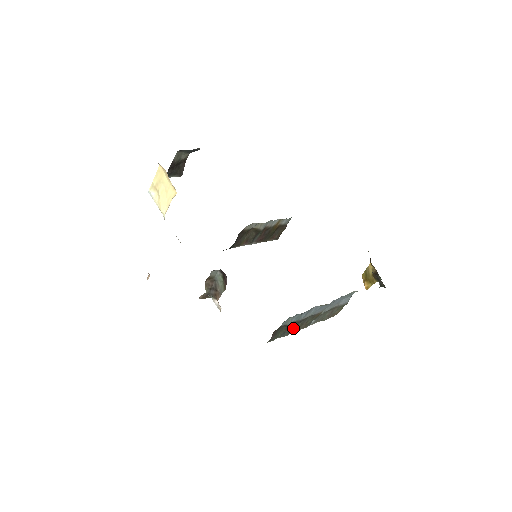
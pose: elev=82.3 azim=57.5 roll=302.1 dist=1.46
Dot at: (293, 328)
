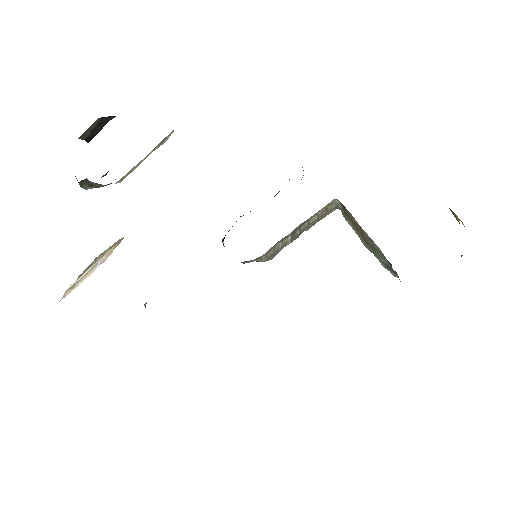
Dot at: occluded
